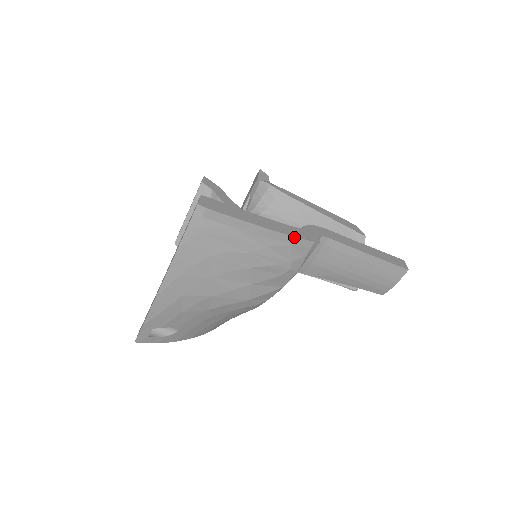
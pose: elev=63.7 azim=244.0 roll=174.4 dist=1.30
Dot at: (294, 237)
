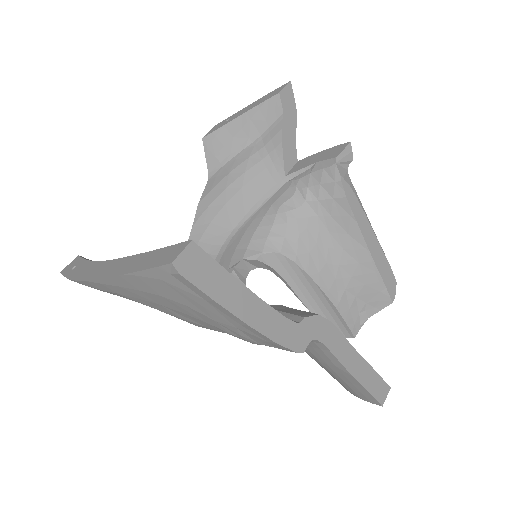
Dot at: (274, 342)
